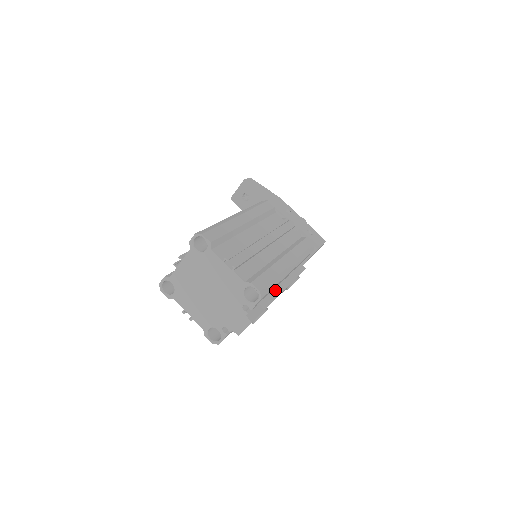
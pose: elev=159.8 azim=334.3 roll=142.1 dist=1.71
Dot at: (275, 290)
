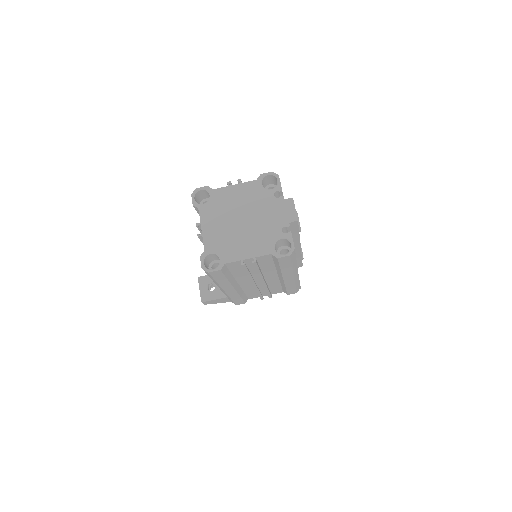
Dot at: occluded
